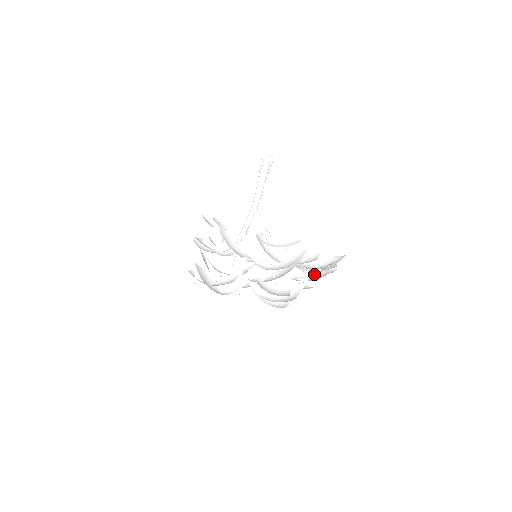
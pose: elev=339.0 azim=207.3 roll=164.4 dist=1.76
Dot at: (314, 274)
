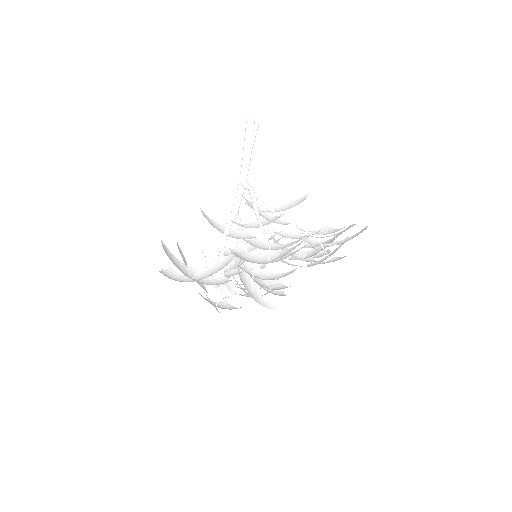
Dot at: occluded
